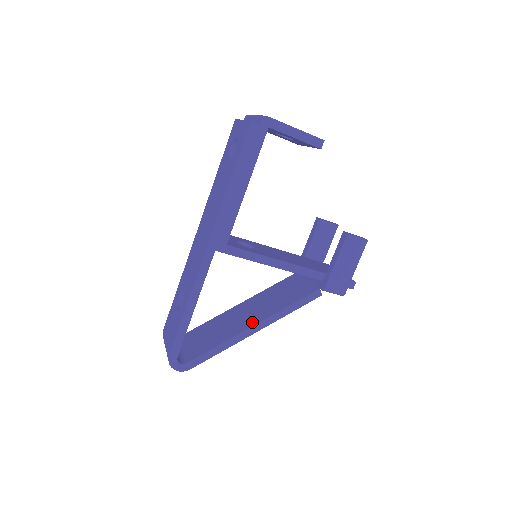
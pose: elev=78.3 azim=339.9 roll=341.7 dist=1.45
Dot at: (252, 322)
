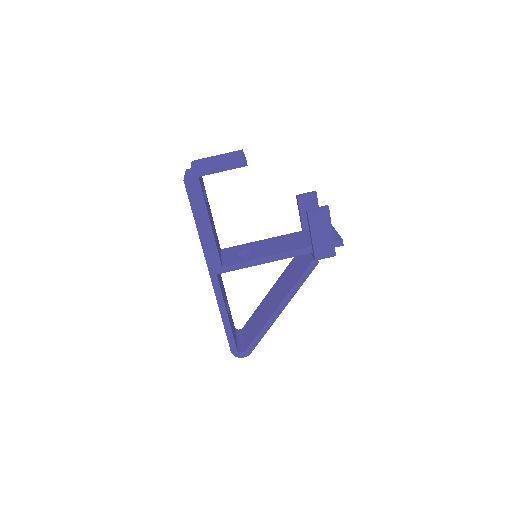
Dot at: (277, 304)
